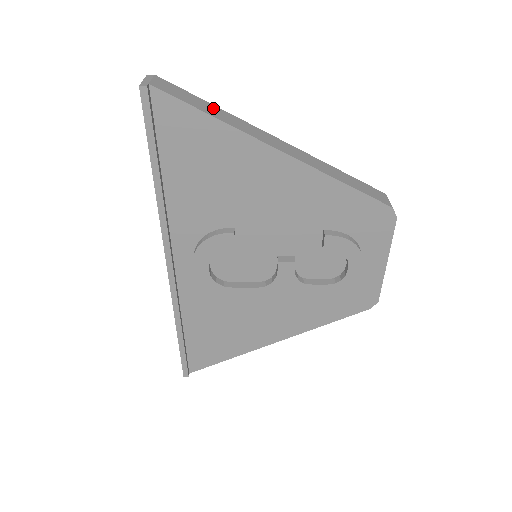
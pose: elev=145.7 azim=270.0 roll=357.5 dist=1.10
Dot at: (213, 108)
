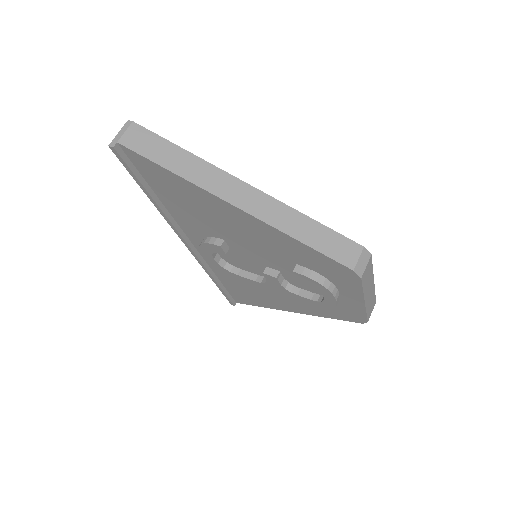
Dot at: (180, 156)
